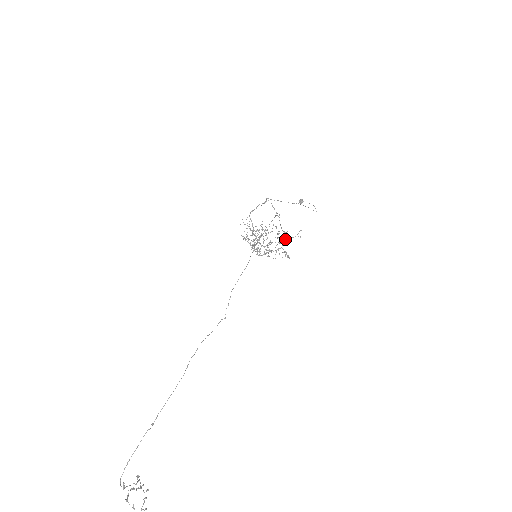
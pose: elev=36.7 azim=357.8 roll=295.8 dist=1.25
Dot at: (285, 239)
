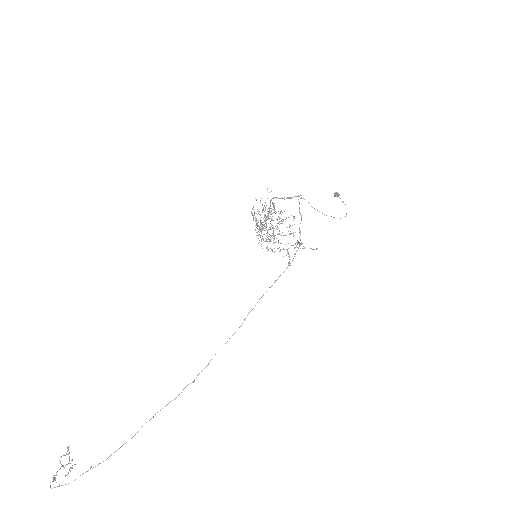
Dot at: occluded
